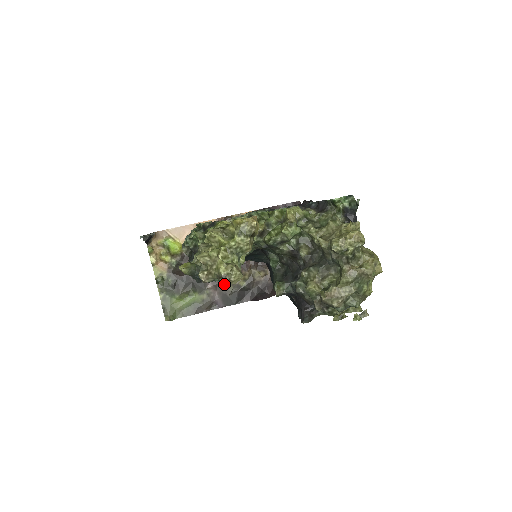
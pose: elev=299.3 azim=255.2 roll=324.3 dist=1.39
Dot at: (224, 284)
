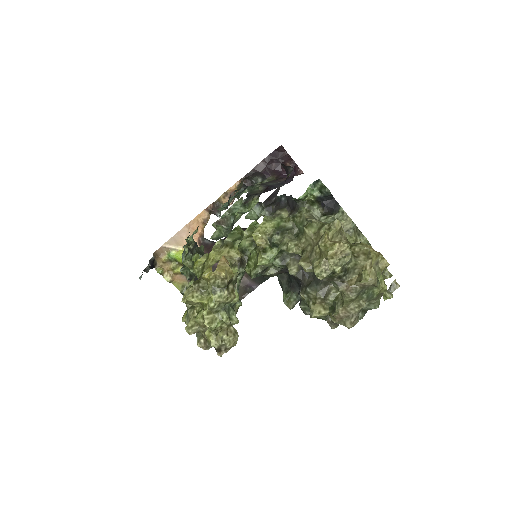
Dot at: (223, 353)
